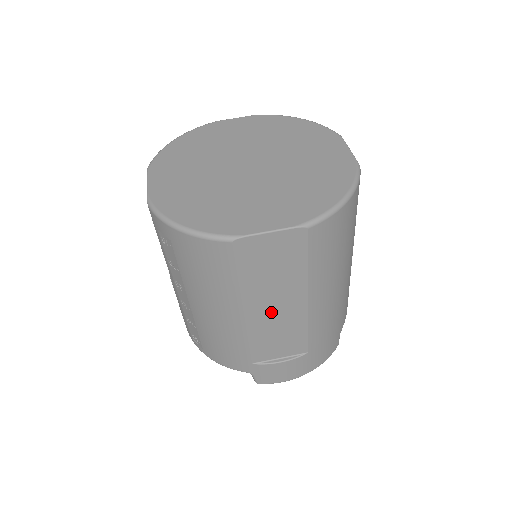
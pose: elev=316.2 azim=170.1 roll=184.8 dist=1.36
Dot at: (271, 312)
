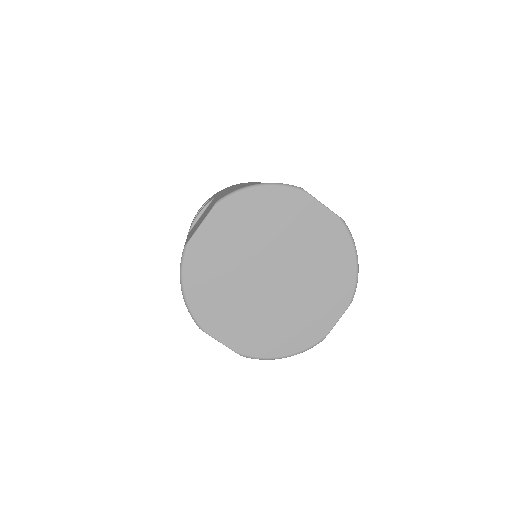
Dot at: occluded
